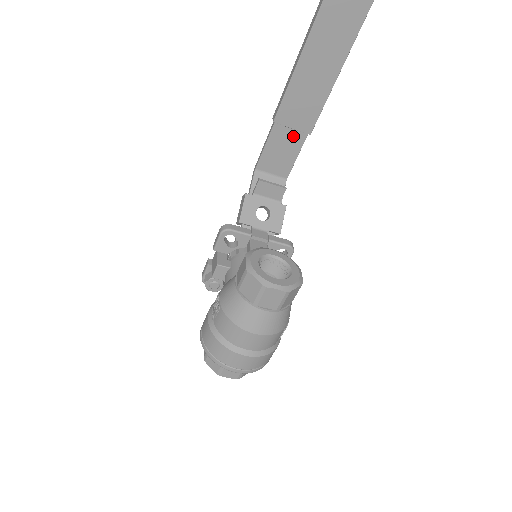
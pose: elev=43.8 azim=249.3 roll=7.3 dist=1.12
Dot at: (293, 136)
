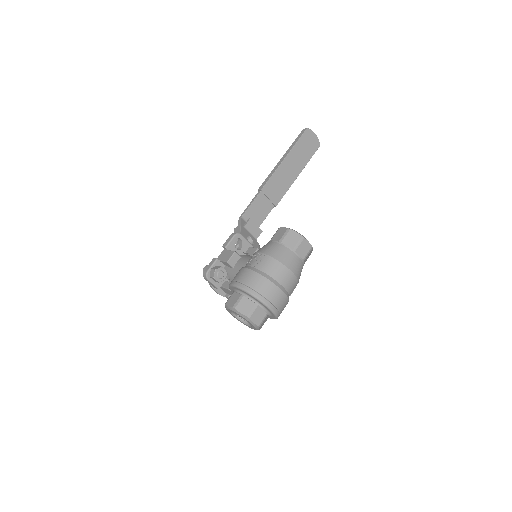
Dot at: (267, 204)
